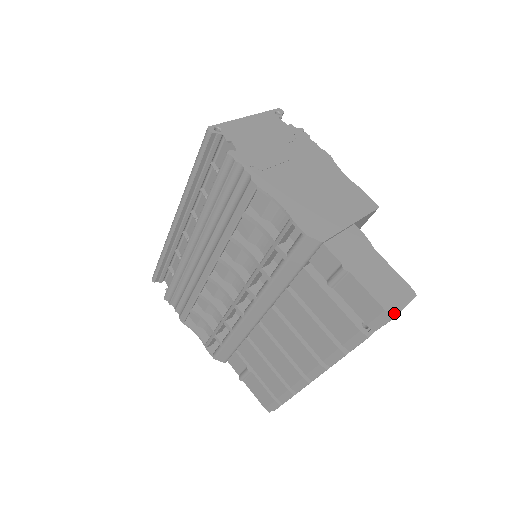
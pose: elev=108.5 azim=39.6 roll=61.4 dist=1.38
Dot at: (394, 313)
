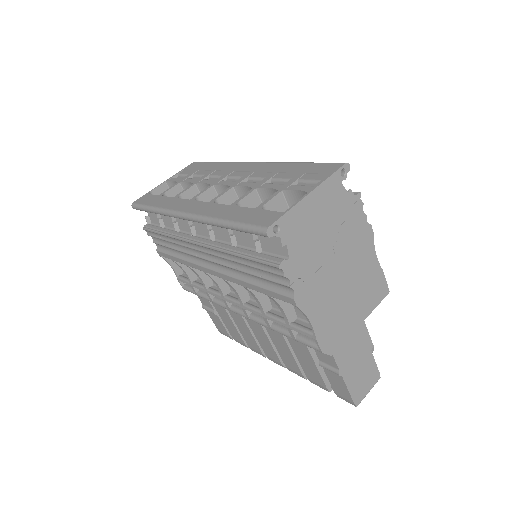
Dot at: (359, 403)
